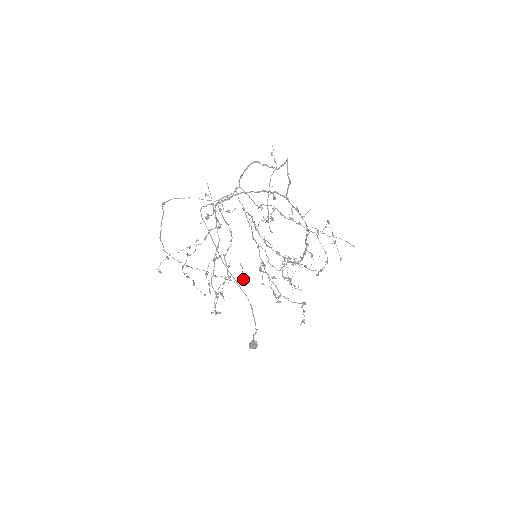
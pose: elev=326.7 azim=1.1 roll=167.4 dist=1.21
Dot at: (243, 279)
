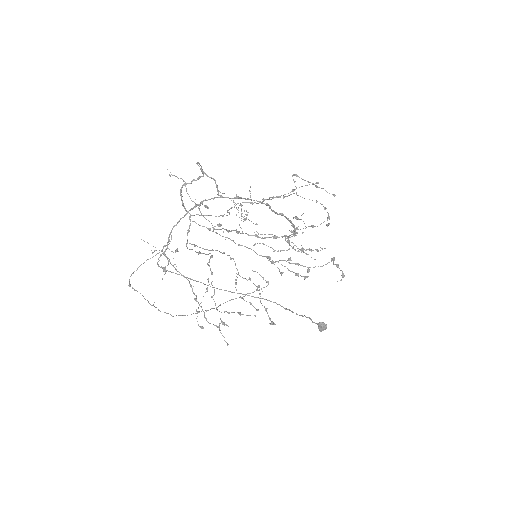
Dot at: (267, 281)
